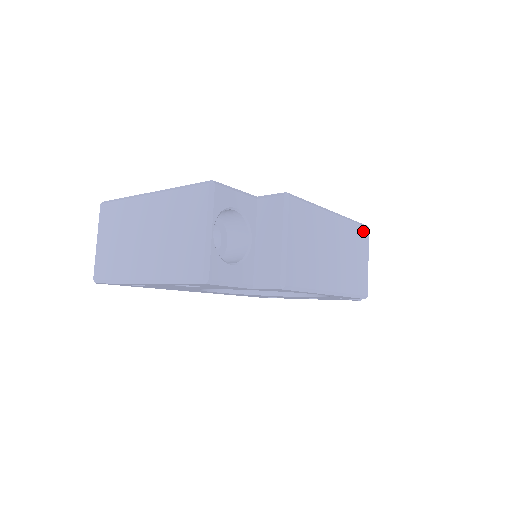
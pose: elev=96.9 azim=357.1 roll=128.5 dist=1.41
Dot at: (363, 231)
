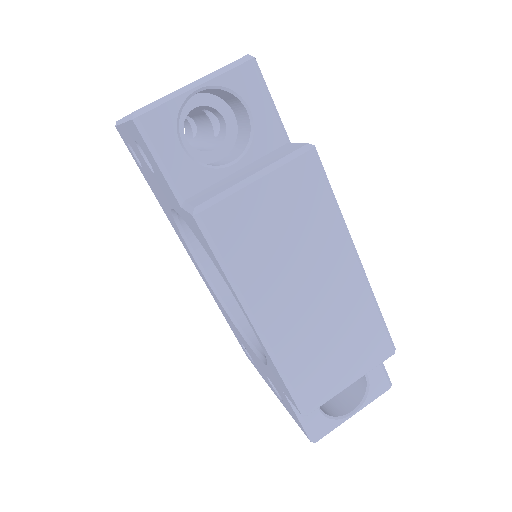
Dot at: (382, 342)
